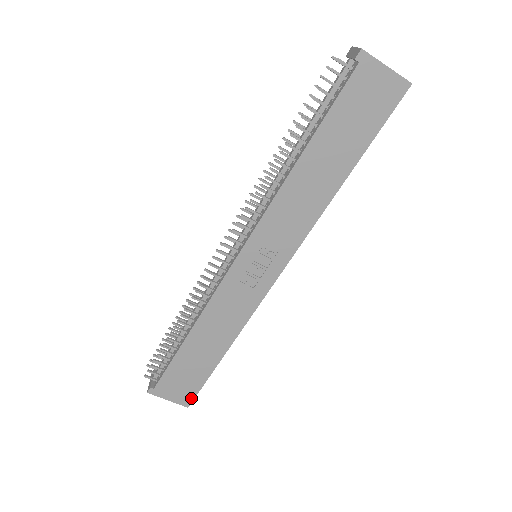
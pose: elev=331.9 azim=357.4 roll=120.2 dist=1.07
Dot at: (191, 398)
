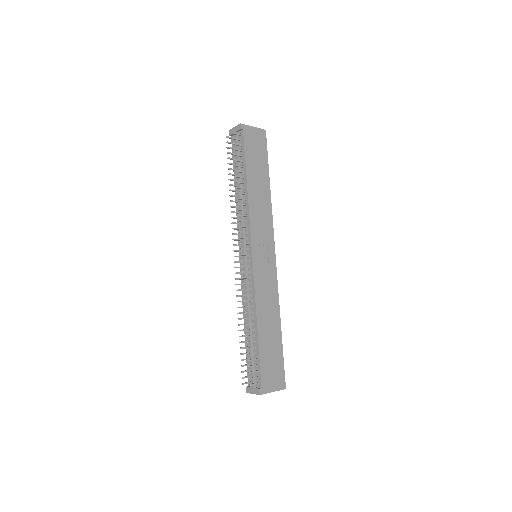
Dot at: (283, 379)
